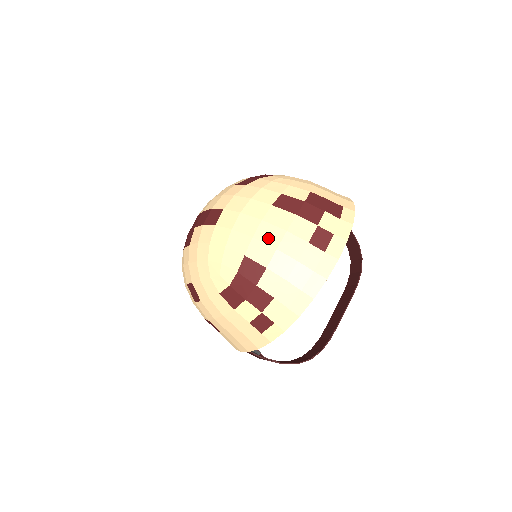
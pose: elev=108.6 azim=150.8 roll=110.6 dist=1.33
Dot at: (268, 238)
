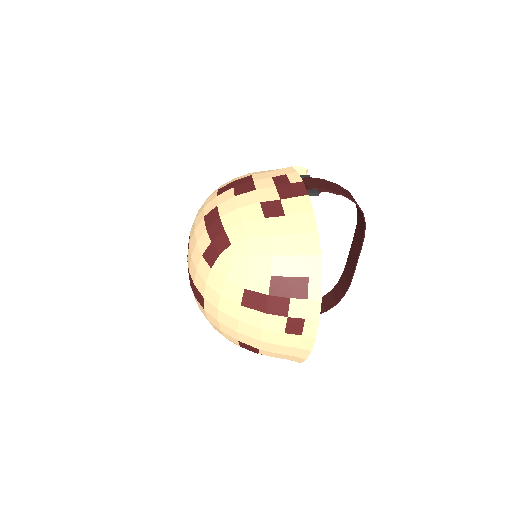
Dot at: (250, 333)
